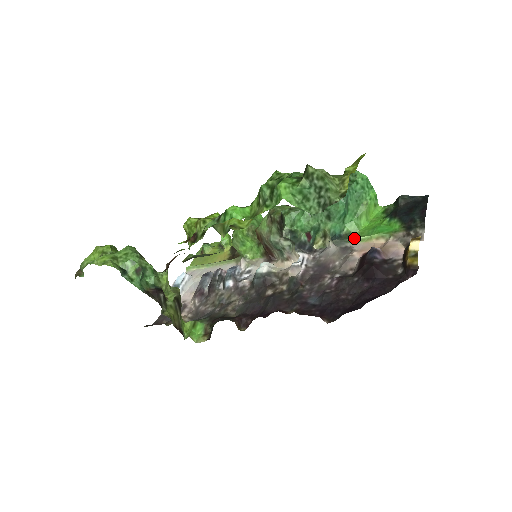
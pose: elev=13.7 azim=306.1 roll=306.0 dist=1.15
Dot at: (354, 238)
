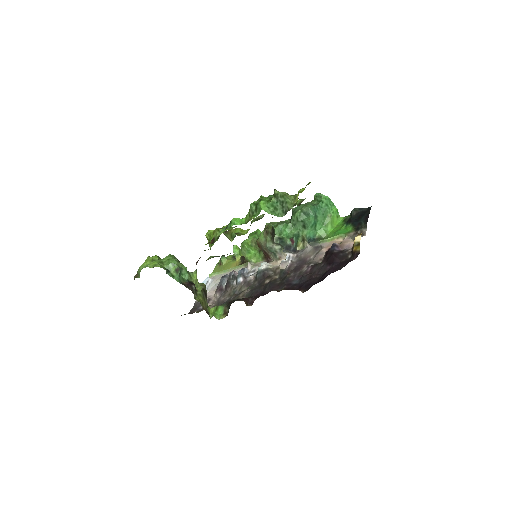
Dot at: (323, 240)
